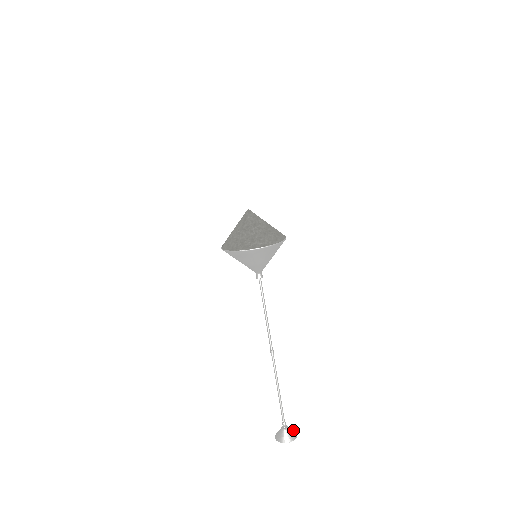
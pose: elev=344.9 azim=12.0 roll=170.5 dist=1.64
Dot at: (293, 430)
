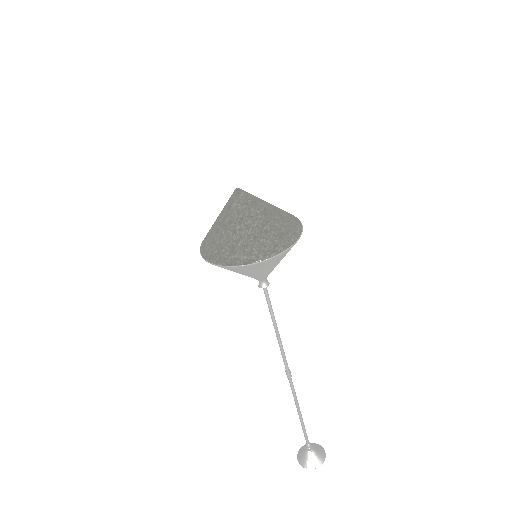
Dot at: (321, 452)
